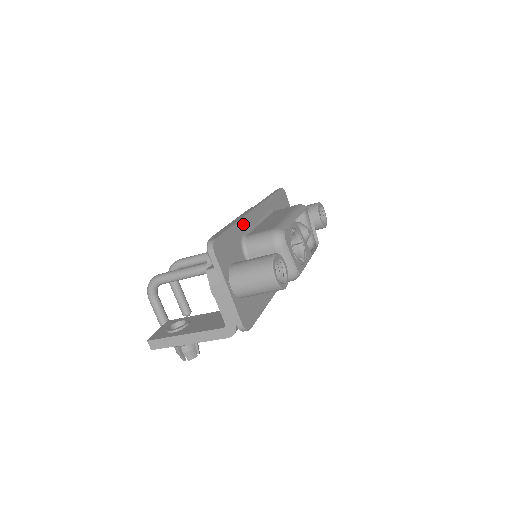
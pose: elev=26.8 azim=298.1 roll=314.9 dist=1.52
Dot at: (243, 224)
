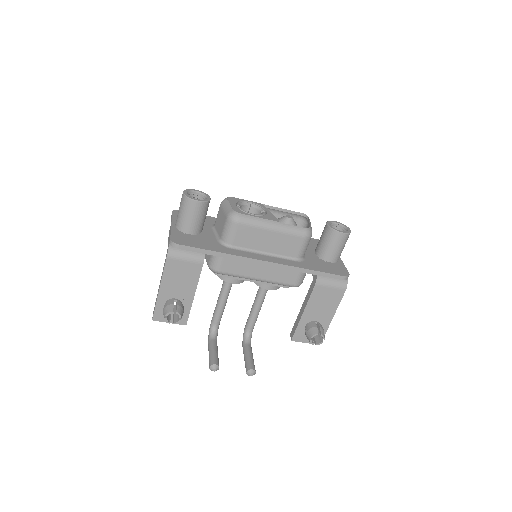
Dot at: occluded
